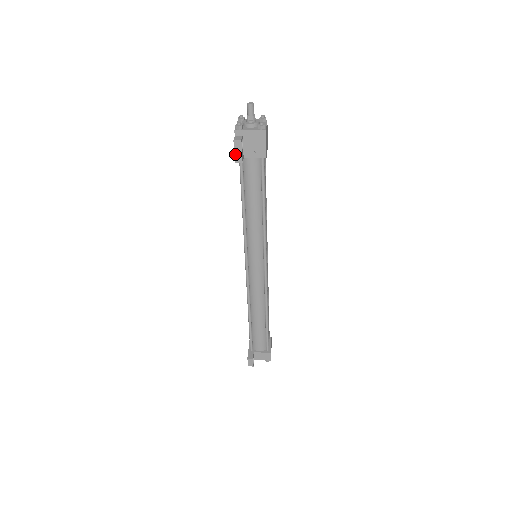
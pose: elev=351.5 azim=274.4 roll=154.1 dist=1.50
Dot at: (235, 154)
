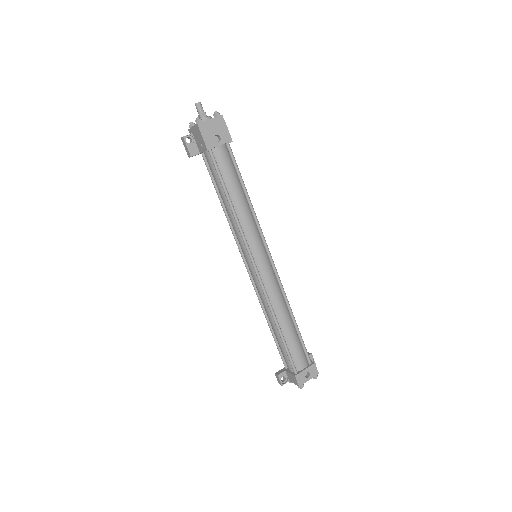
Dot at: (186, 150)
